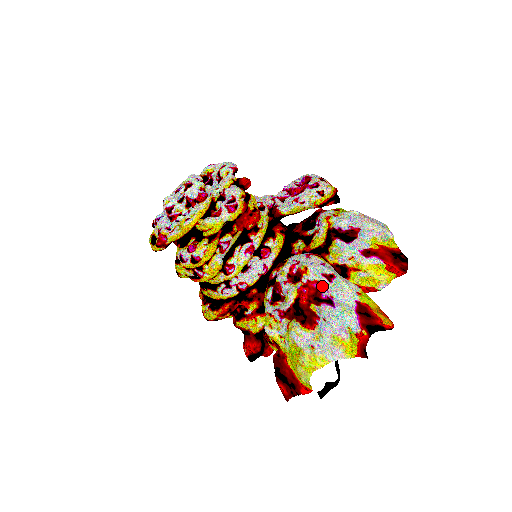
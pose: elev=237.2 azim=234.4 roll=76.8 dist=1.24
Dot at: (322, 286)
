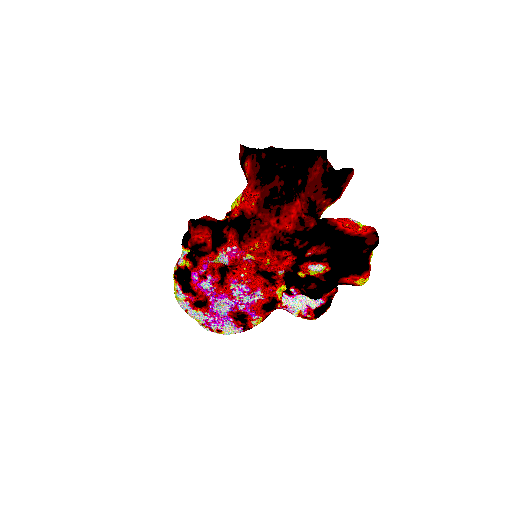
Dot at: occluded
